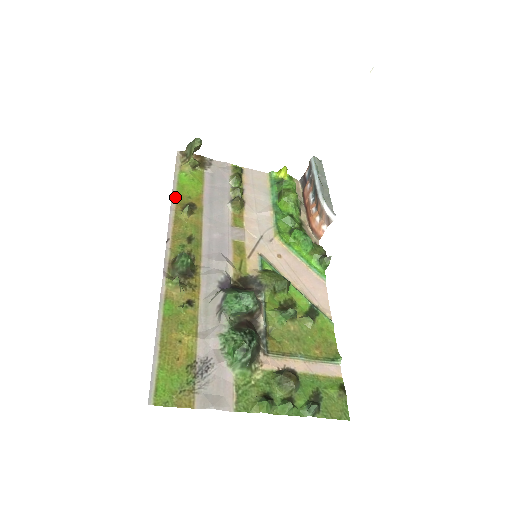
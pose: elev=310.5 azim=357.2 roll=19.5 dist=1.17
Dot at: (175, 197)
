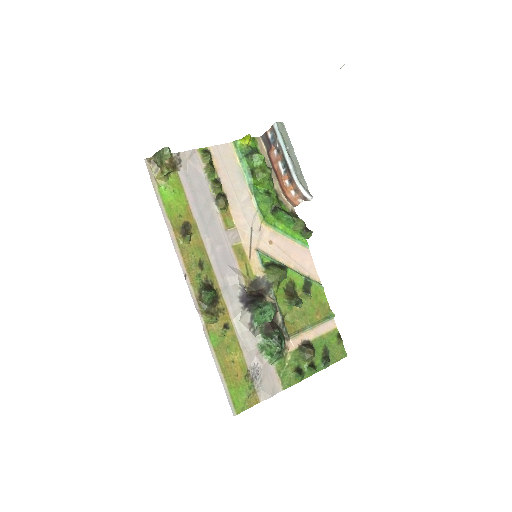
Dot at: (169, 223)
